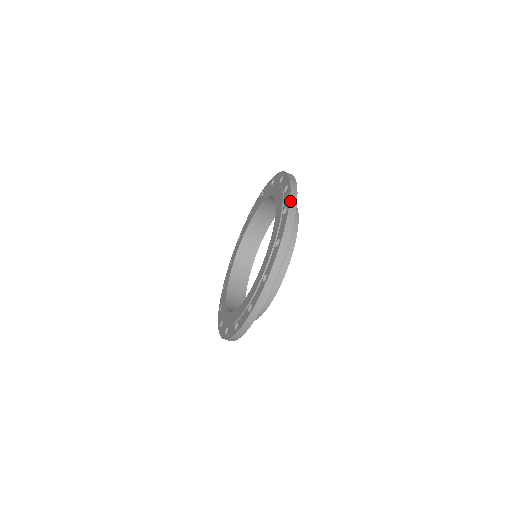
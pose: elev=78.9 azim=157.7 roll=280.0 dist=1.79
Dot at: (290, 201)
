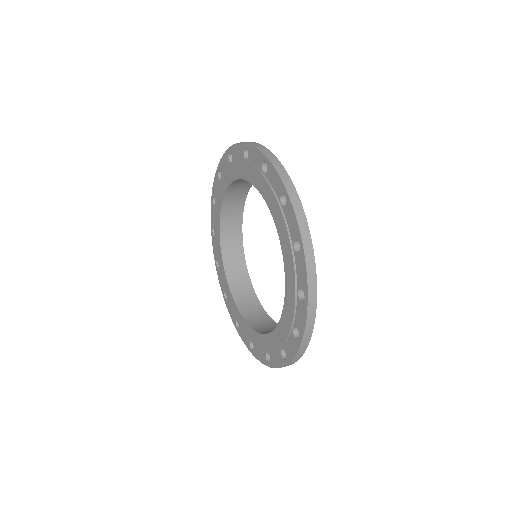
Dot at: (308, 292)
